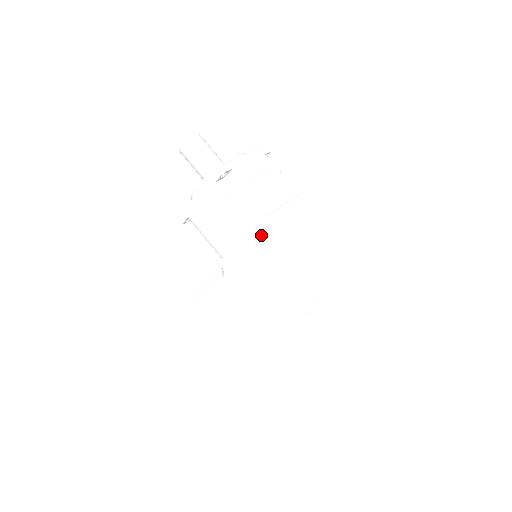
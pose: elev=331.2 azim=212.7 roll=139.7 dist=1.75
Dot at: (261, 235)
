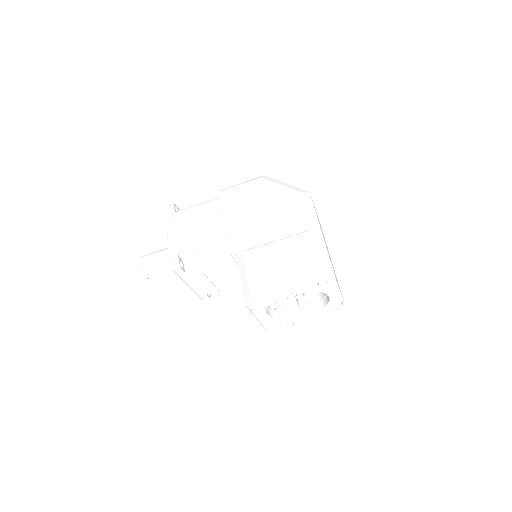
Dot at: (228, 192)
